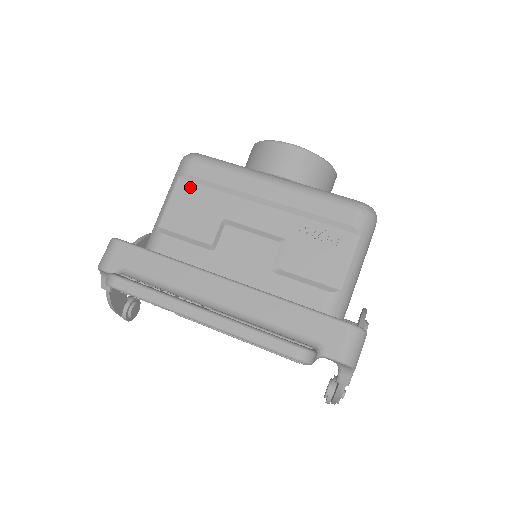
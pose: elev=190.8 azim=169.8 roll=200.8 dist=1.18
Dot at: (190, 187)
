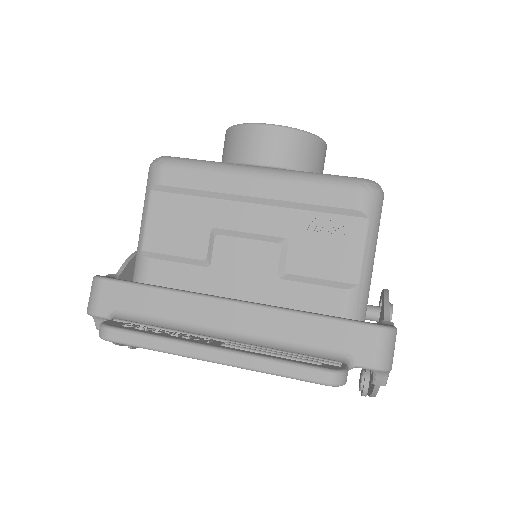
Dot at: (166, 198)
